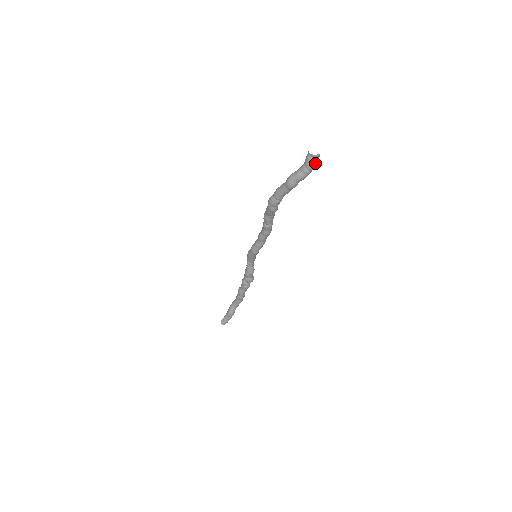
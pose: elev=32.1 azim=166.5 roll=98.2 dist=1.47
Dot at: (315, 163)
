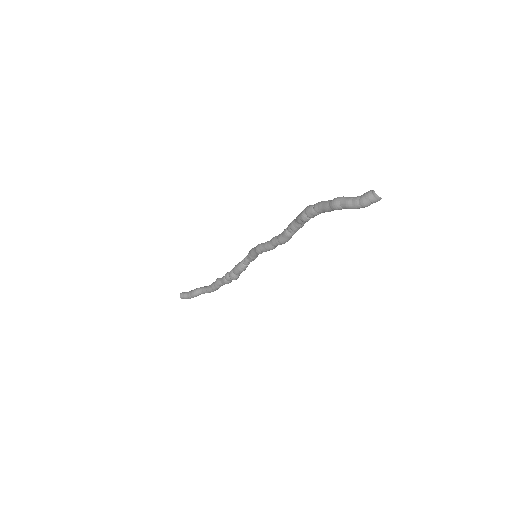
Dot at: (370, 202)
